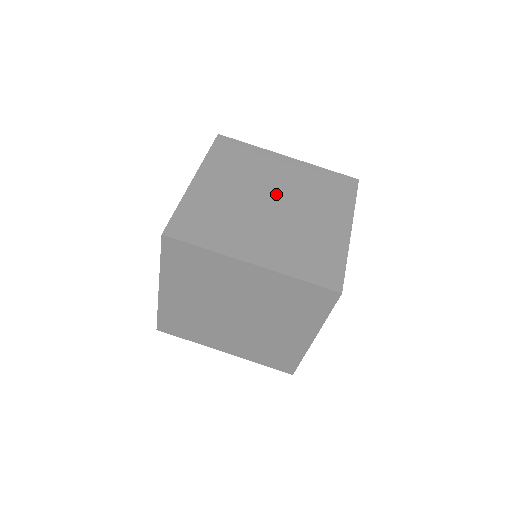
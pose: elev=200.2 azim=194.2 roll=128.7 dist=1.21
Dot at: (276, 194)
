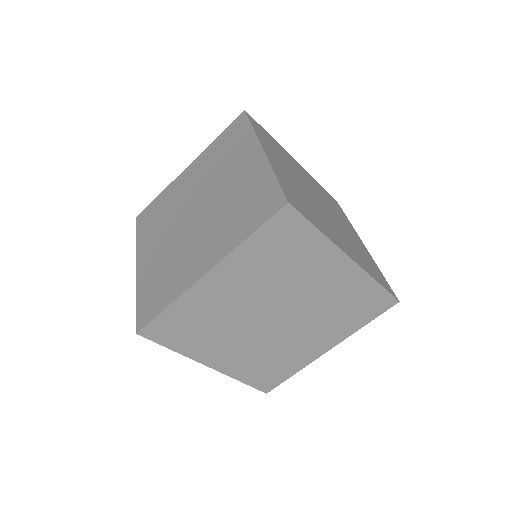
Dot at: (315, 194)
